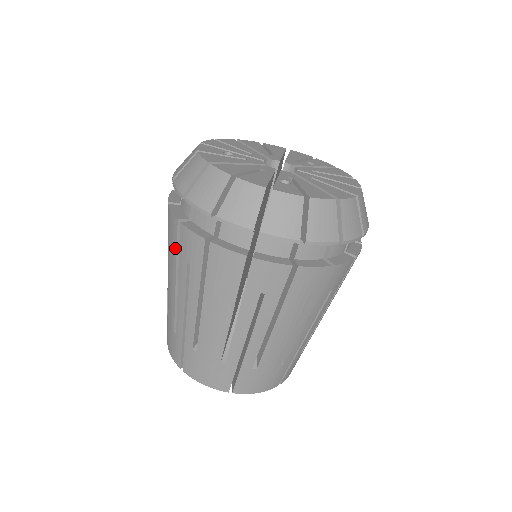
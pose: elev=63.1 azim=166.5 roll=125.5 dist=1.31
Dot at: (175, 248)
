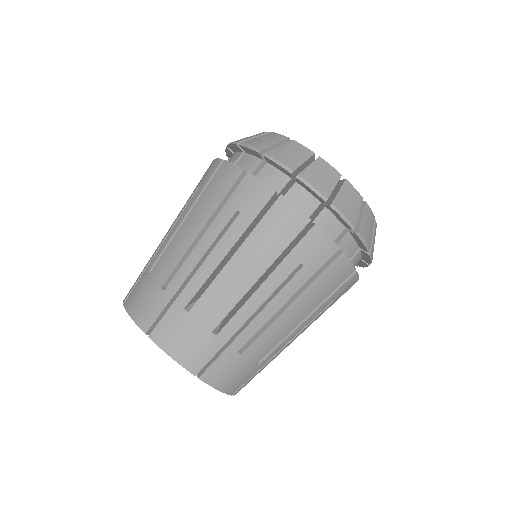
Dot at: (222, 196)
